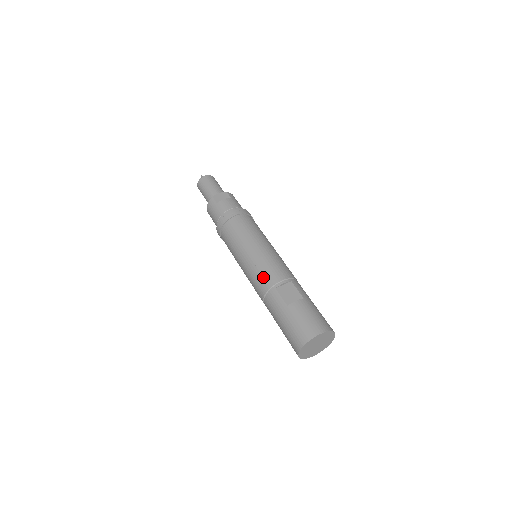
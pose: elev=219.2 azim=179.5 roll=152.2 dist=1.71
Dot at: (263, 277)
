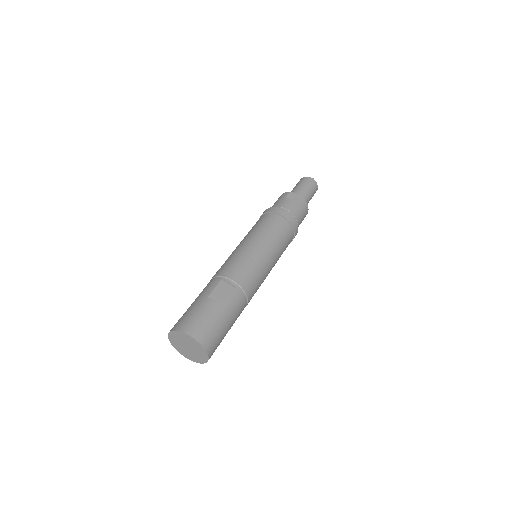
Dot at: (228, 265)
